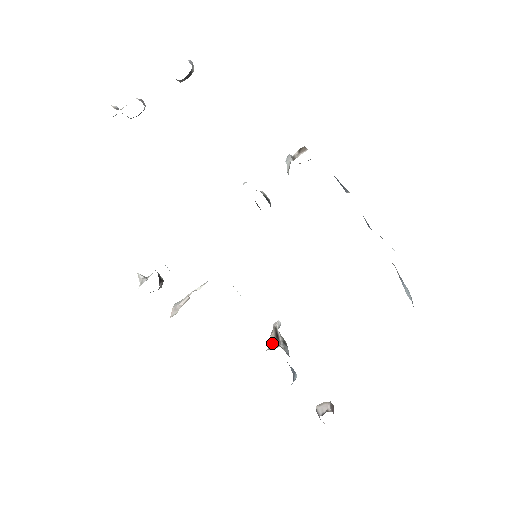
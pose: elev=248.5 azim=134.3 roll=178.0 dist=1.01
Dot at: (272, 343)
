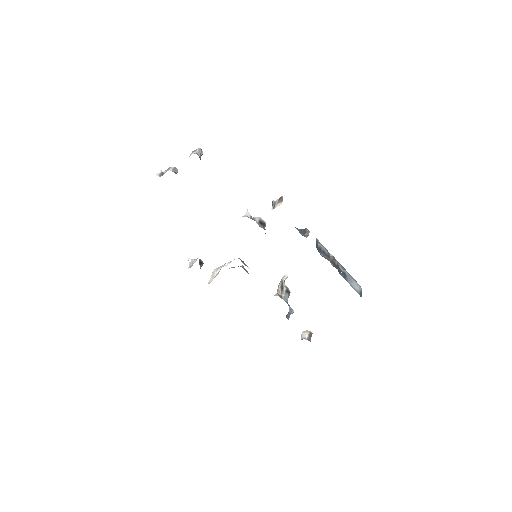
Dot at: (278, 291)
